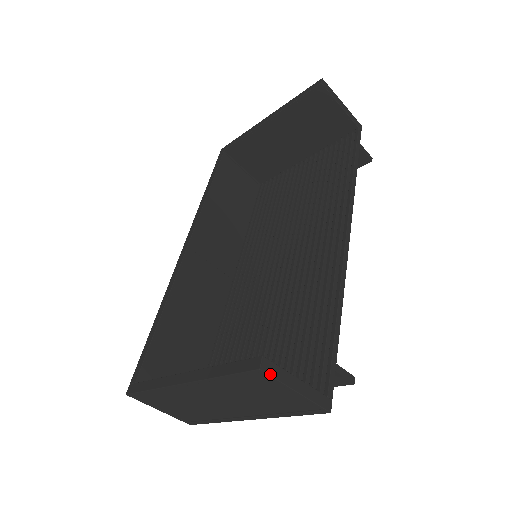
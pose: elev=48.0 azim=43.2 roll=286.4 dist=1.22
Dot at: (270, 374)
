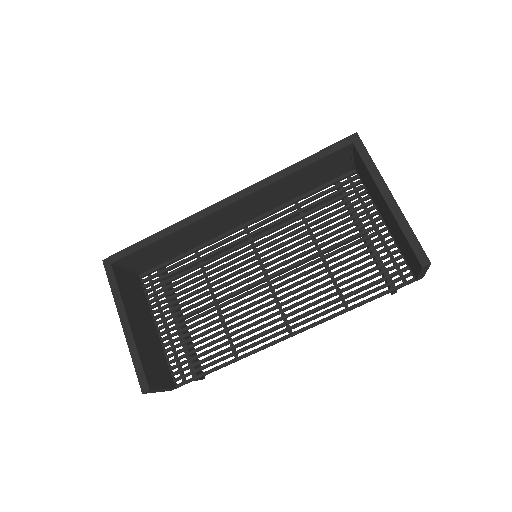
Dot at: occluded
